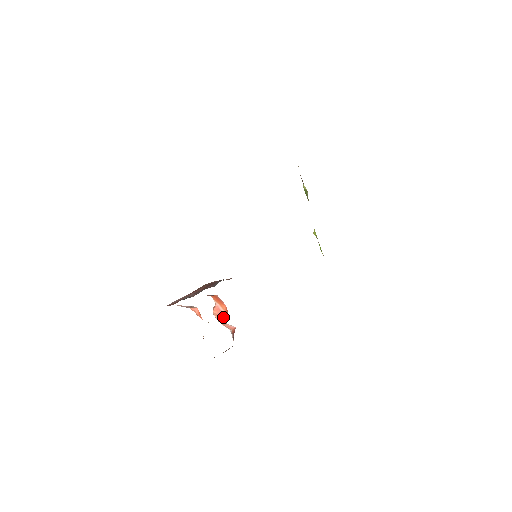
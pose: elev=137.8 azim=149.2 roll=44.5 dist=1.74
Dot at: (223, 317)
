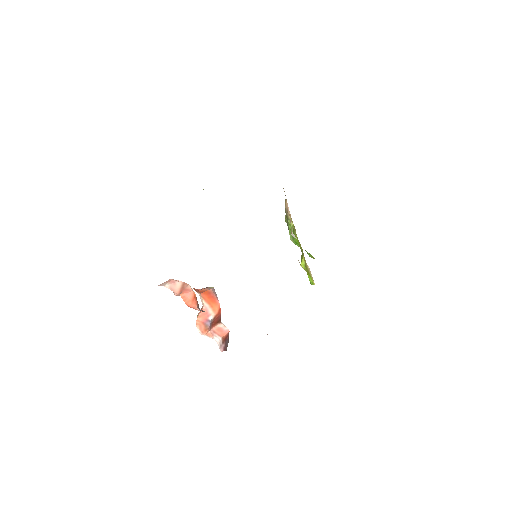
Dot at: (212, 321)
